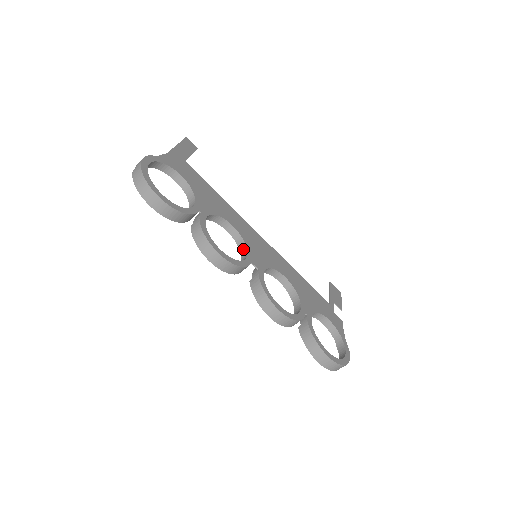
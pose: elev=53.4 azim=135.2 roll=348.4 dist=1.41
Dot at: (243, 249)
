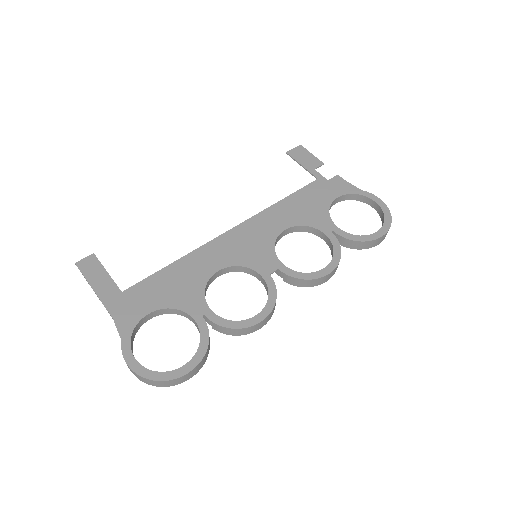
Dot at: (247, 271)
